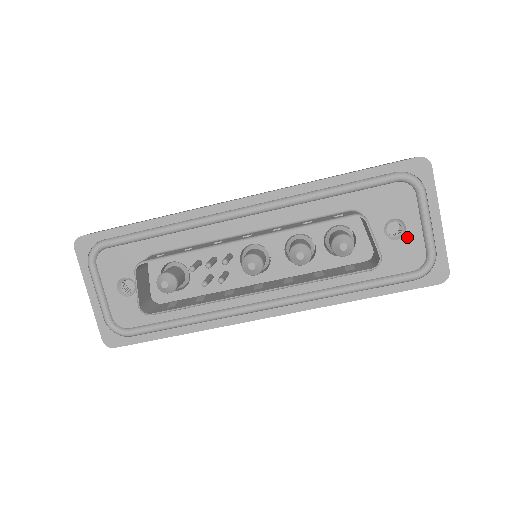
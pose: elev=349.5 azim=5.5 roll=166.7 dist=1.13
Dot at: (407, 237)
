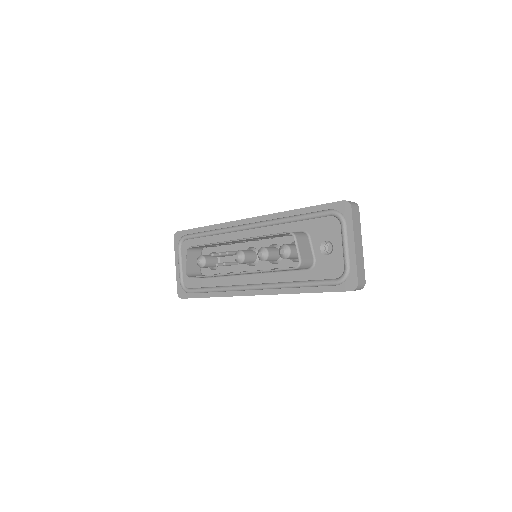
Dot at: (333, 254)
